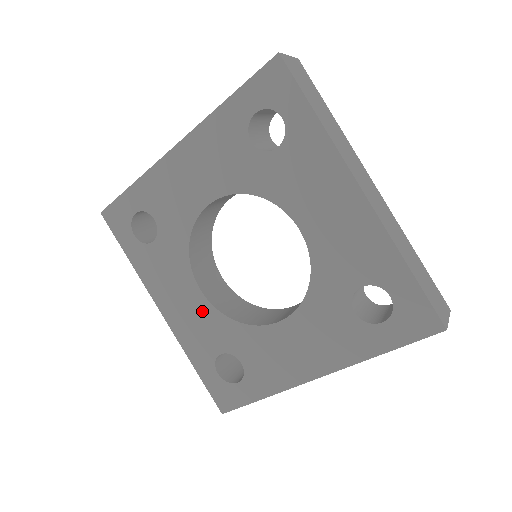
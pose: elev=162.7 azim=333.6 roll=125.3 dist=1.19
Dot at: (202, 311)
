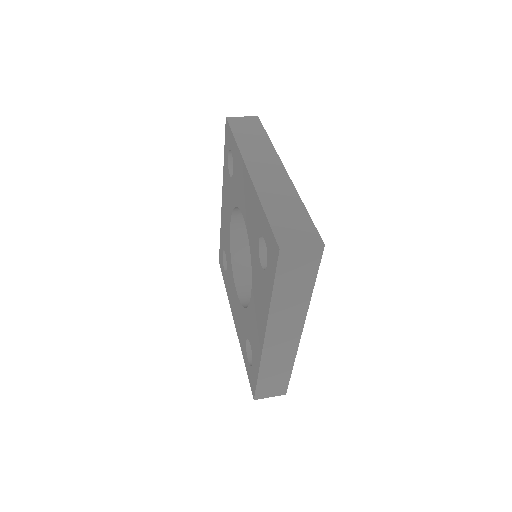
Dot at: (228, 231)
